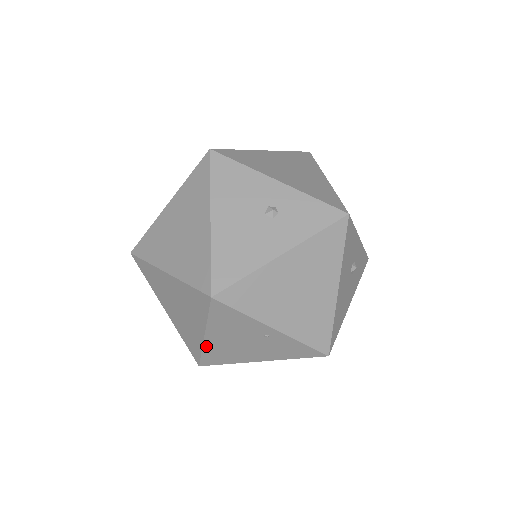
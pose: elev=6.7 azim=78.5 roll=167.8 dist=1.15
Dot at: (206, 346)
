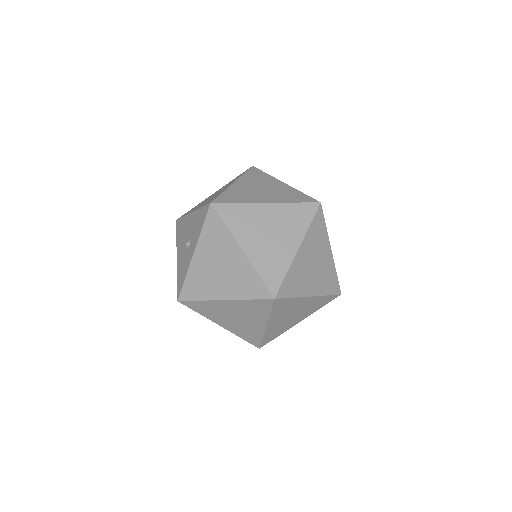
Dot at: (293, 264)
